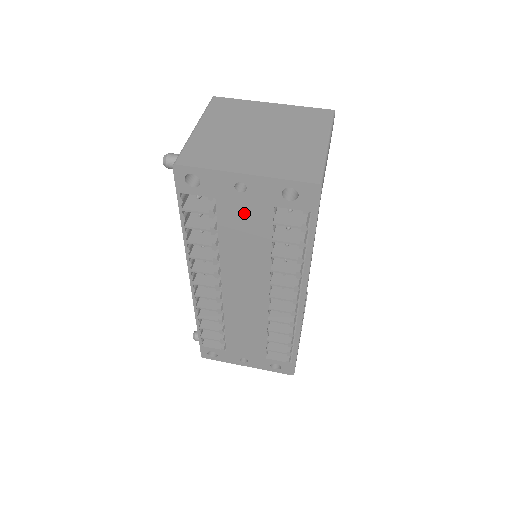
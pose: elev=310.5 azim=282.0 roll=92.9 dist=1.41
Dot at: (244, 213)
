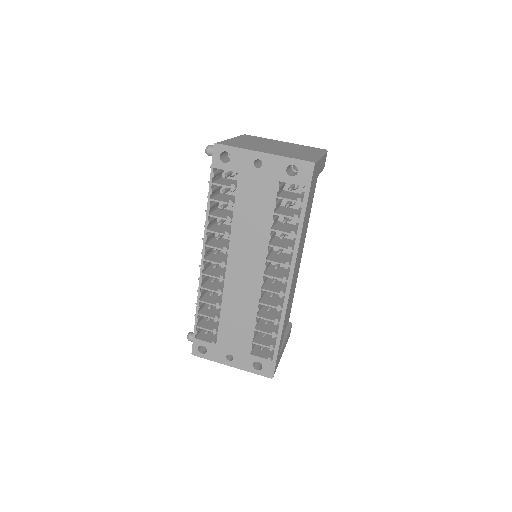
Dot at: (257, 187)
